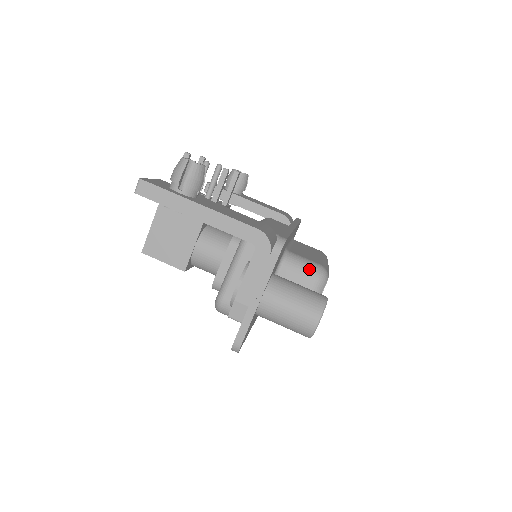
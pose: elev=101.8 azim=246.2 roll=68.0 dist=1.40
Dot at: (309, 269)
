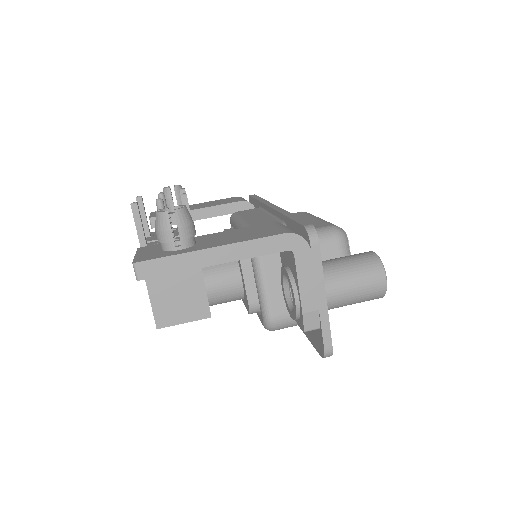
Dot at: (327, 236)
